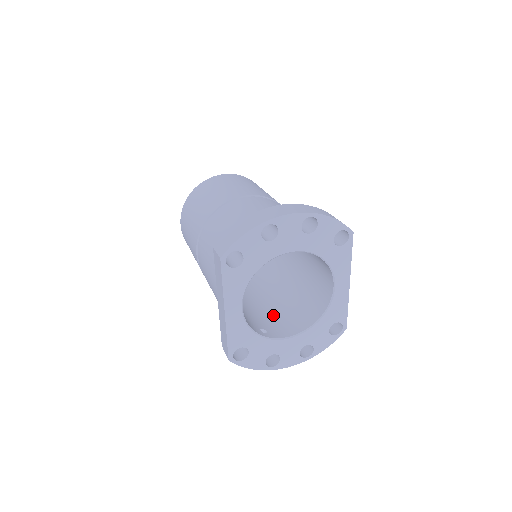
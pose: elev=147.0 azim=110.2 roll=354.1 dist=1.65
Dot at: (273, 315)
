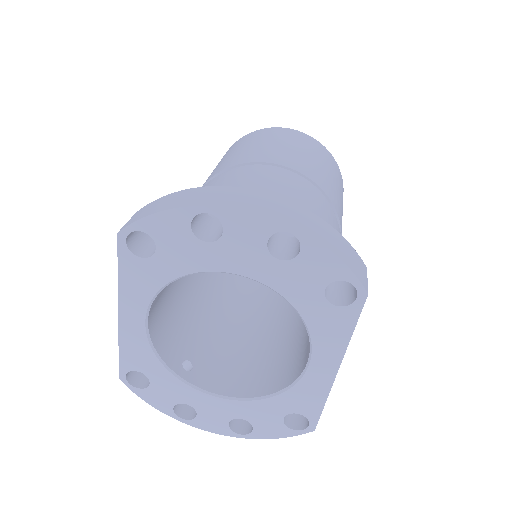
Dot at: (230, 348)
